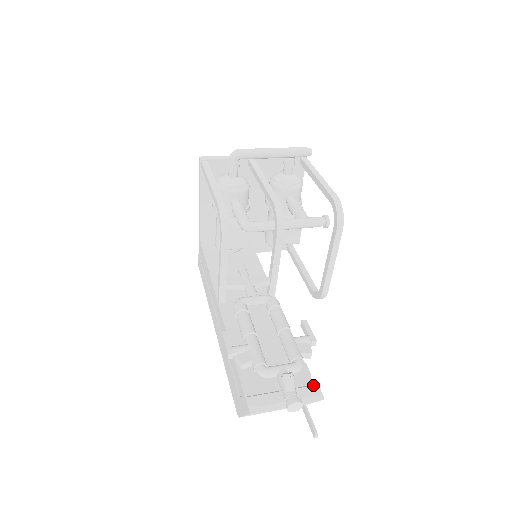
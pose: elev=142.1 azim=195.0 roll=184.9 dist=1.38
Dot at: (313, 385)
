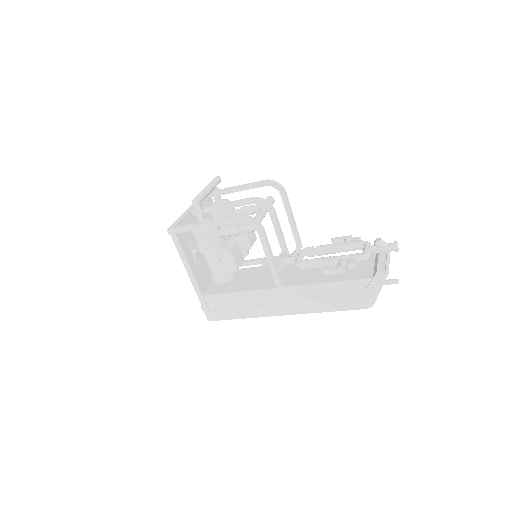
Dot at: occluded
